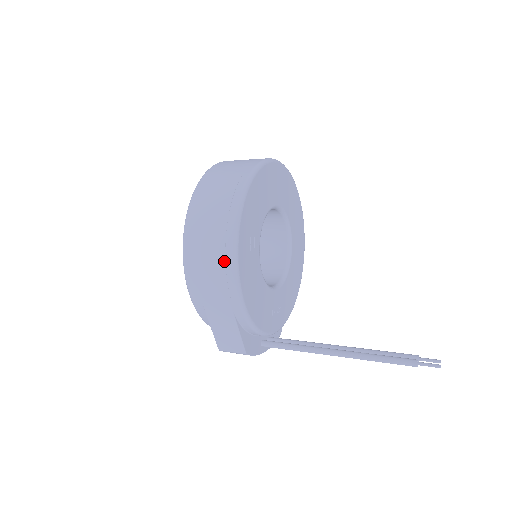
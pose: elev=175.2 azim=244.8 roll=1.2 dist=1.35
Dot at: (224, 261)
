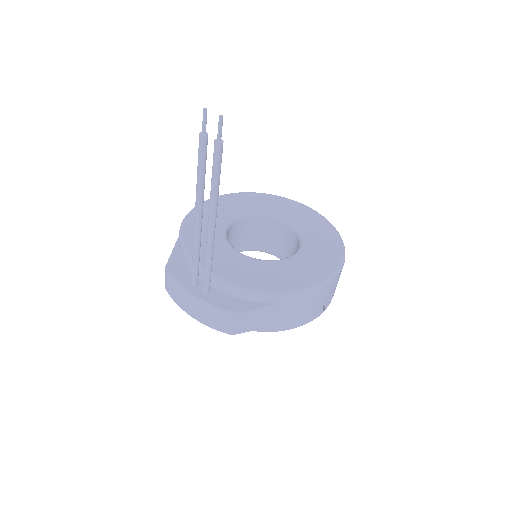
Dot at: occluded
